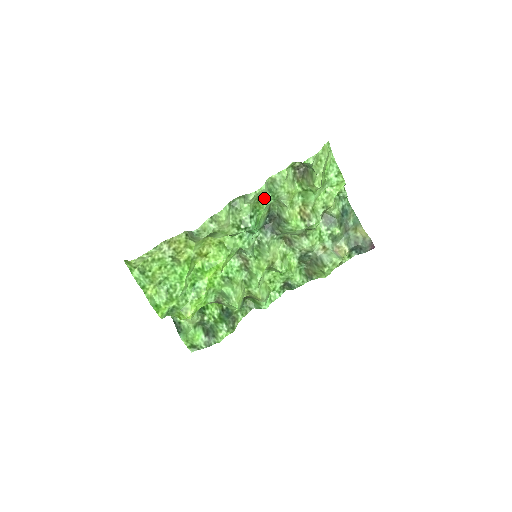
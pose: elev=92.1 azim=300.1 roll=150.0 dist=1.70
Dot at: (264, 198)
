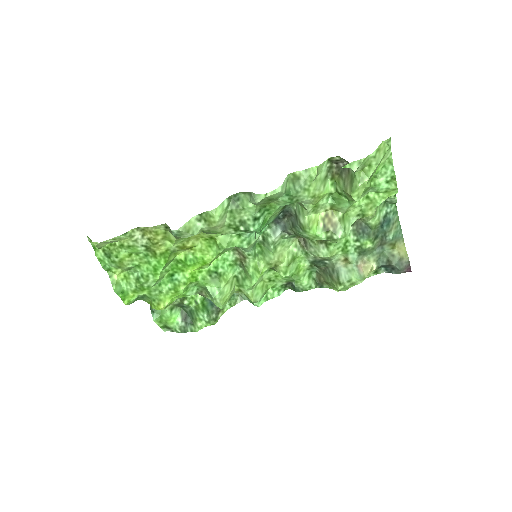
Dot at: (278, 200)
